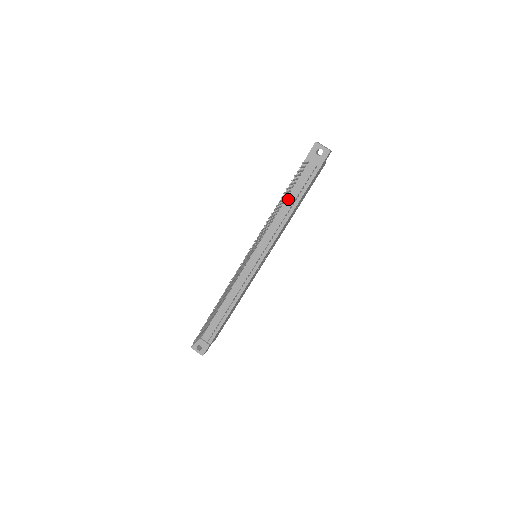
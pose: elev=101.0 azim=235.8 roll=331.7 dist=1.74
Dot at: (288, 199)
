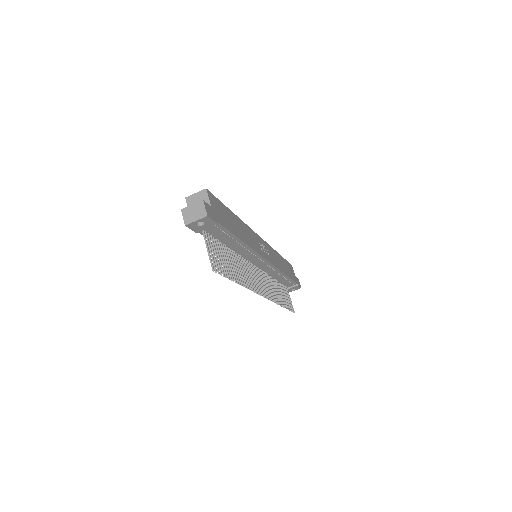
Dot at: (228, 245)
